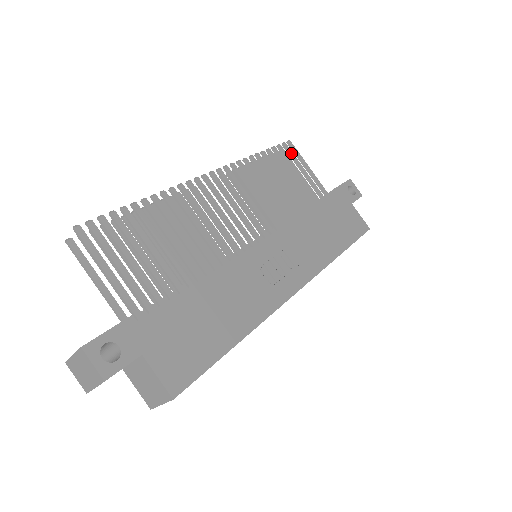
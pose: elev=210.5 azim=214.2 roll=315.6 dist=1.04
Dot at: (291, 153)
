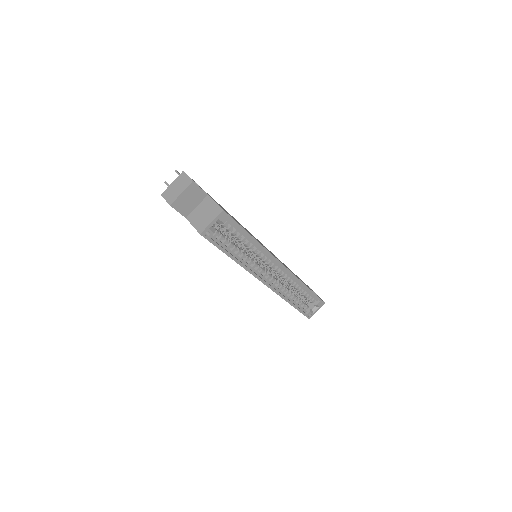
Dot at: occluded
